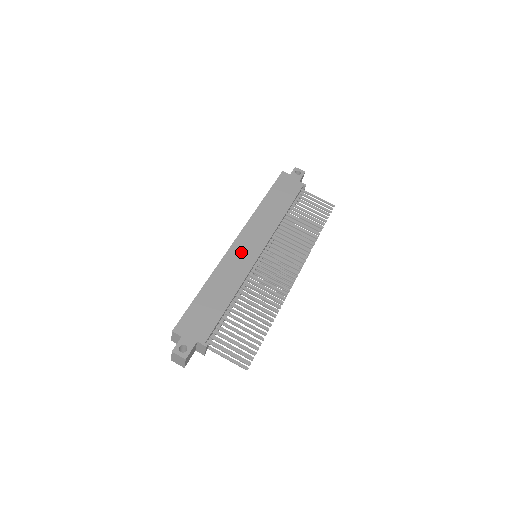
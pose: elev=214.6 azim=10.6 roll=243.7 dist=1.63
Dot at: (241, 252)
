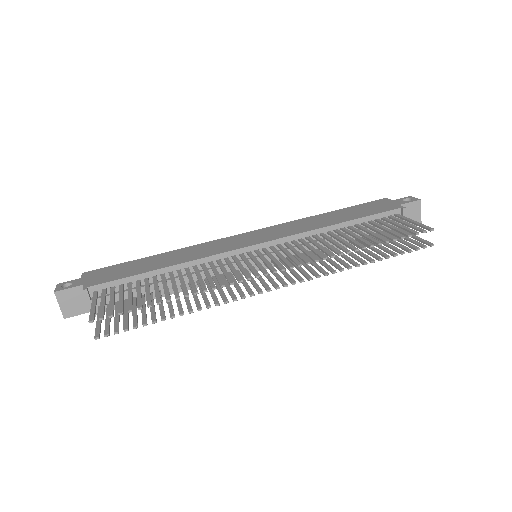
Dot at: (234, 241)
